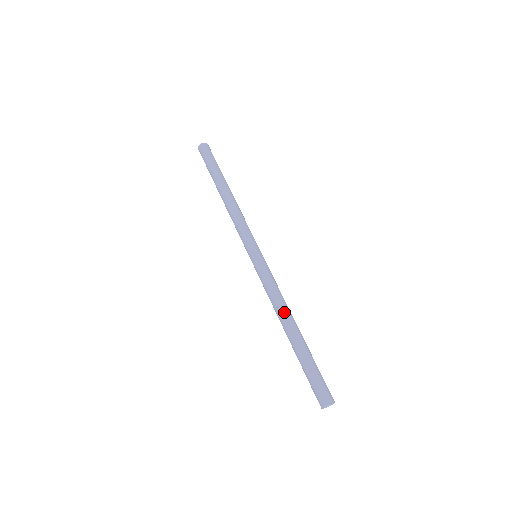
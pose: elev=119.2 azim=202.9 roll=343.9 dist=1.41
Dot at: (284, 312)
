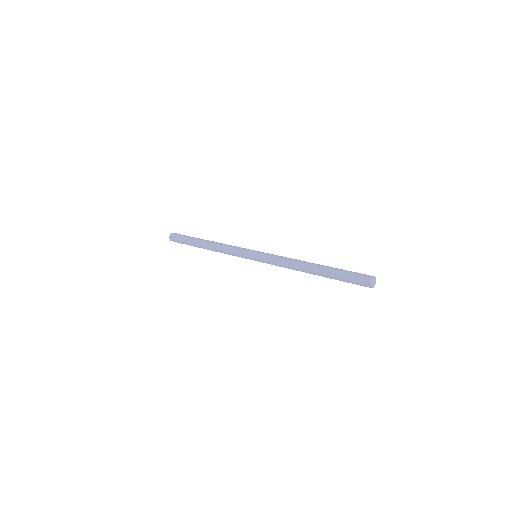
Dot at: (300, 262)
